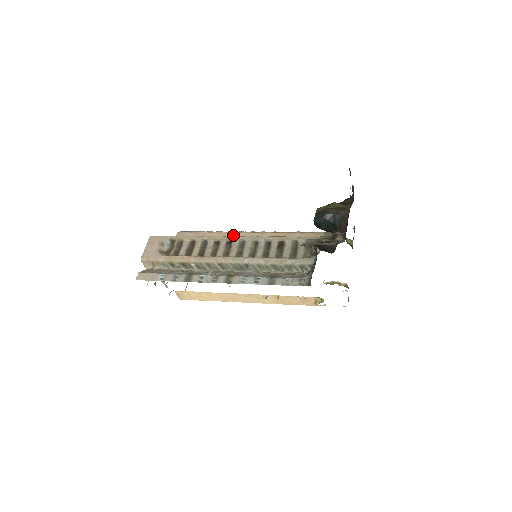
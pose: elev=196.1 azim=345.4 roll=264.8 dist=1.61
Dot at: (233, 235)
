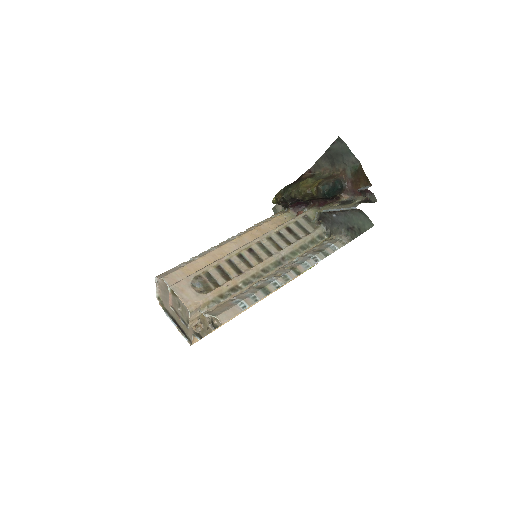
Dot at: (218, 251)
